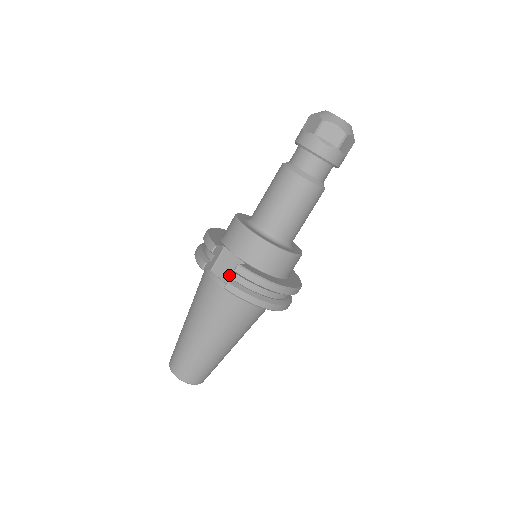
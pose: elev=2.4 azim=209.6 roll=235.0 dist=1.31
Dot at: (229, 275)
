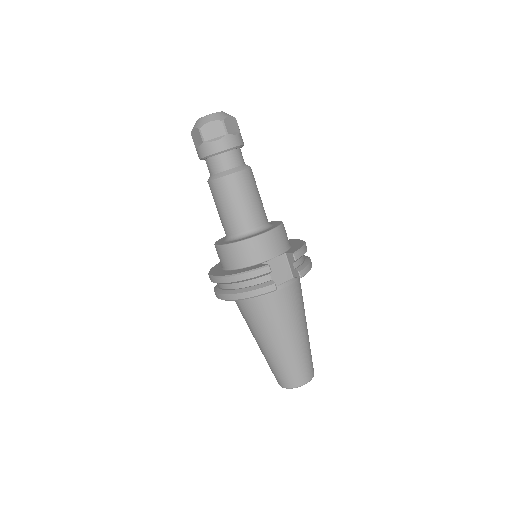
Dot at: (284, 273)
